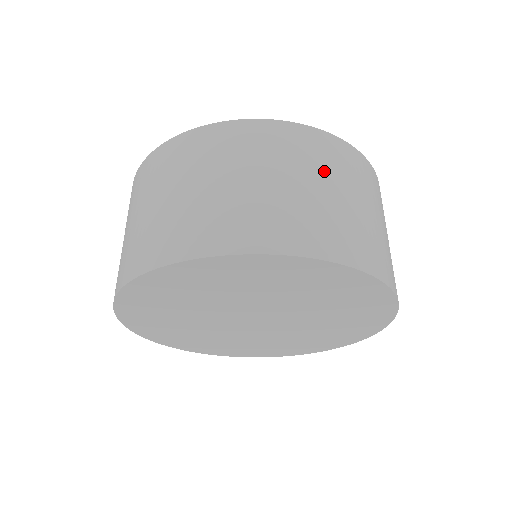
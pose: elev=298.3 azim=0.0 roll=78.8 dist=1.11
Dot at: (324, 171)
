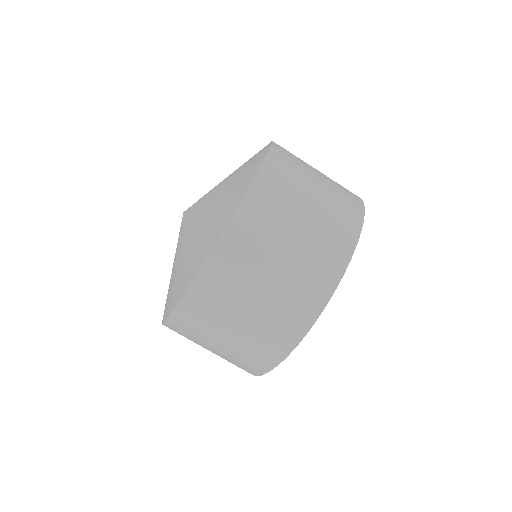
Dot at: (305, 166)
